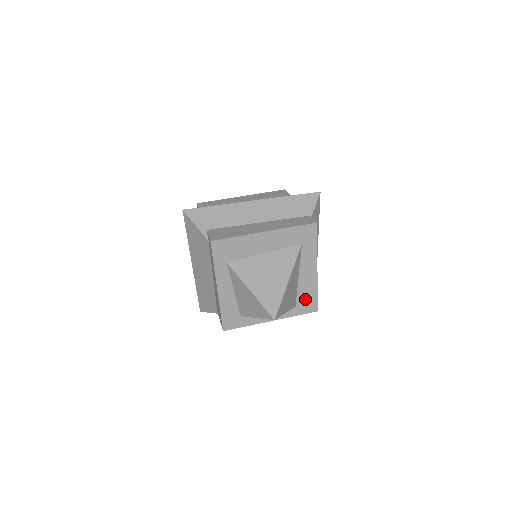
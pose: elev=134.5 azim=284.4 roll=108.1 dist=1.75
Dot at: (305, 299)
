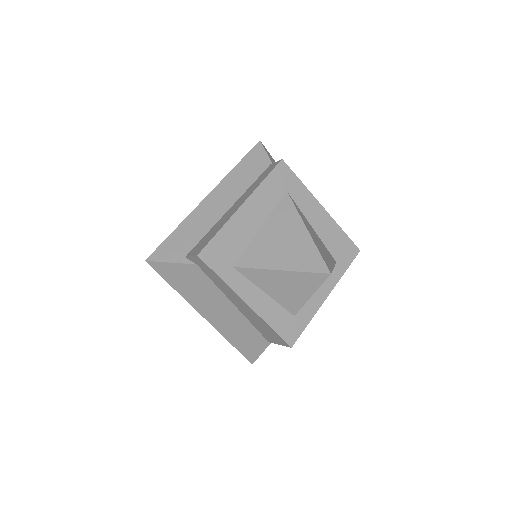
Dot at: (338, 247)
